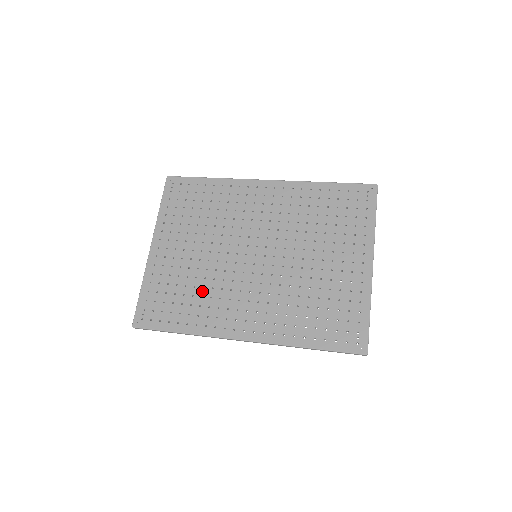
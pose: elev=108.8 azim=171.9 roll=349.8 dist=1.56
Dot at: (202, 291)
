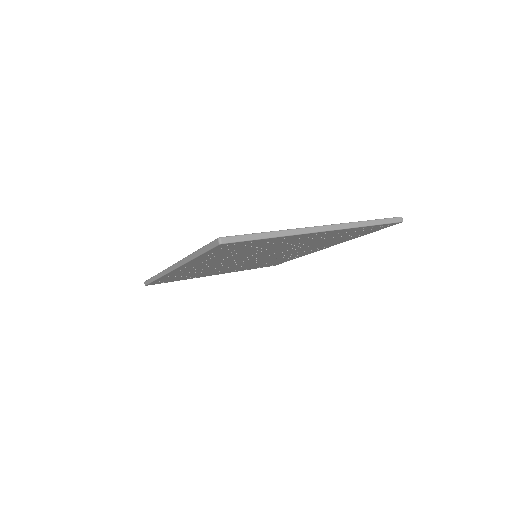
Dot at: occluded
